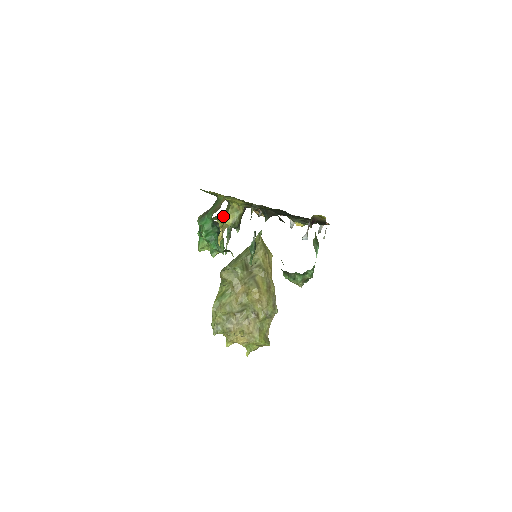
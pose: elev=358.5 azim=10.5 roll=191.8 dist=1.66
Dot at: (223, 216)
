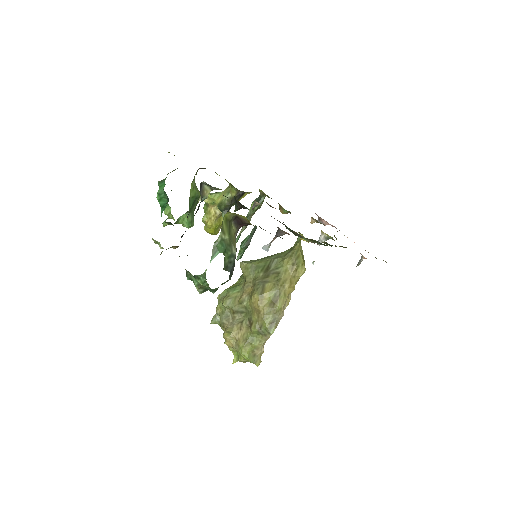
Dot at: (215, 193)
